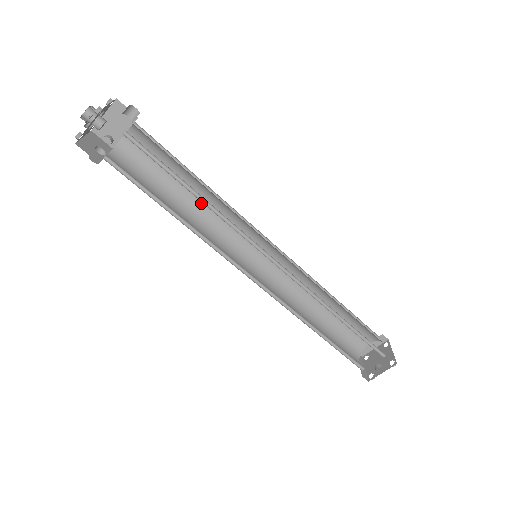
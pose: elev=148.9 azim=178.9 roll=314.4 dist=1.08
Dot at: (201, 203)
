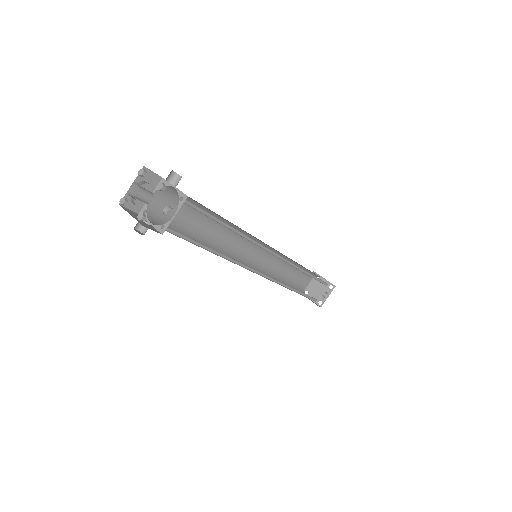
Dot at: (209, 232)
